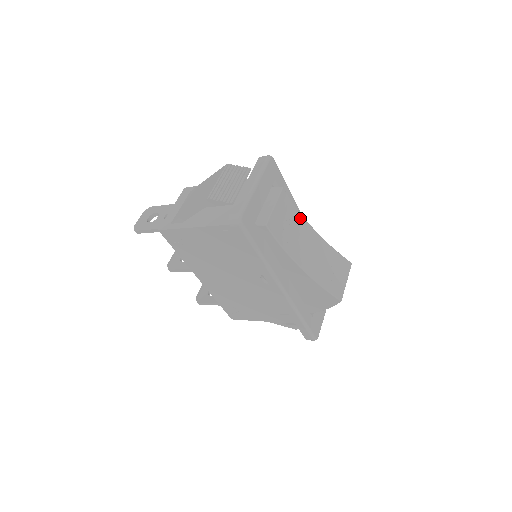
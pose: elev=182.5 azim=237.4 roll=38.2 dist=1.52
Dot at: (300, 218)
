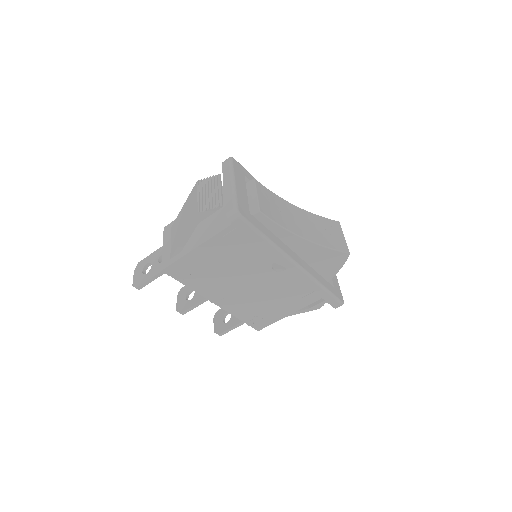
Dot at: (280, 200)
